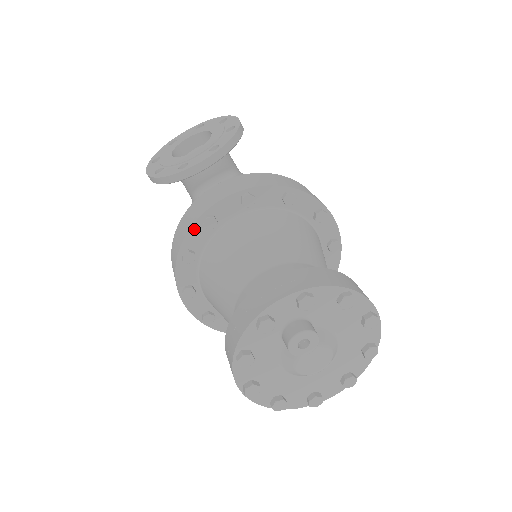
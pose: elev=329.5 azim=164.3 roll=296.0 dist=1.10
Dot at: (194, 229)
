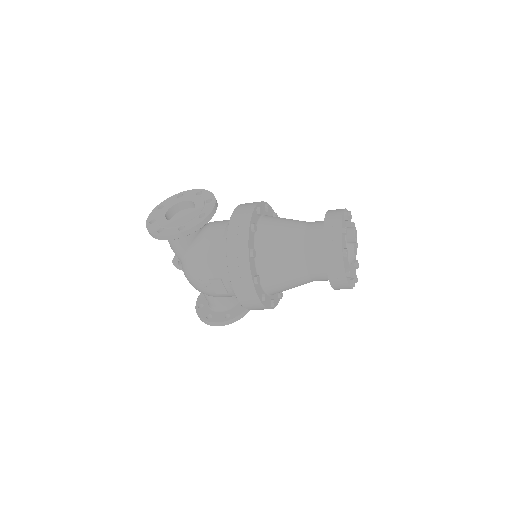
Dot at: (249, 235)
